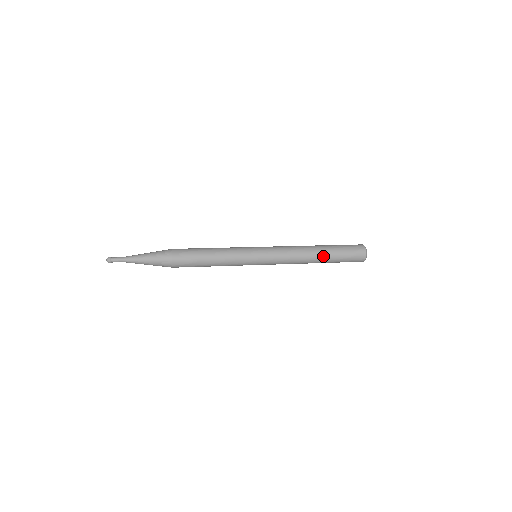
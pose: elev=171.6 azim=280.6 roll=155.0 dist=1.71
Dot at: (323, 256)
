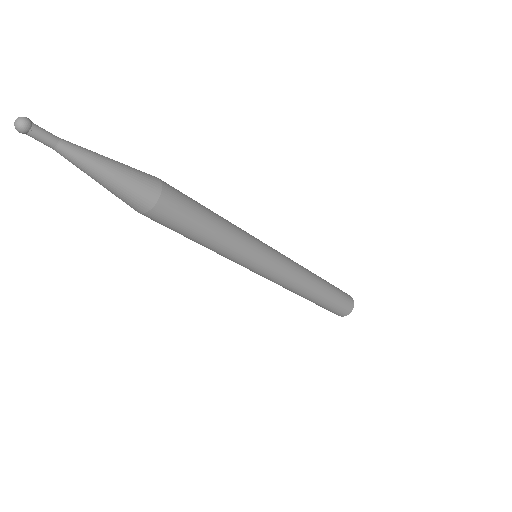
Dot at: (323, 281)
